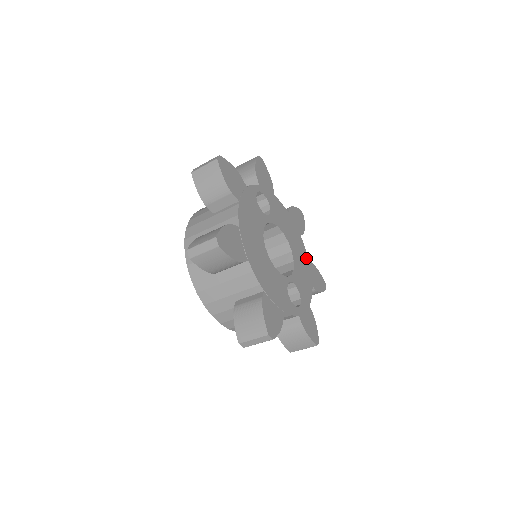
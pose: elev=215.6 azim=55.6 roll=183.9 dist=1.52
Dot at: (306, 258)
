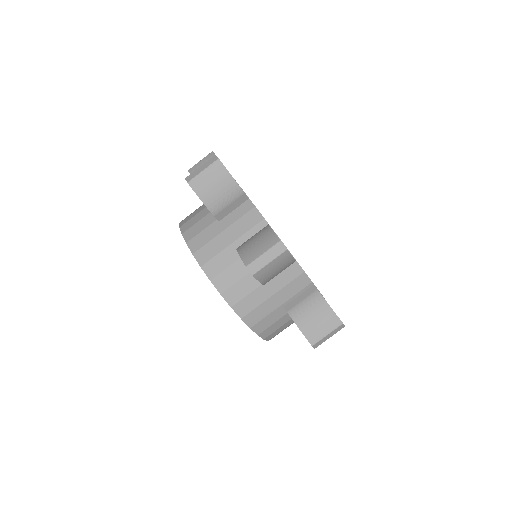
Dot at: occluded
